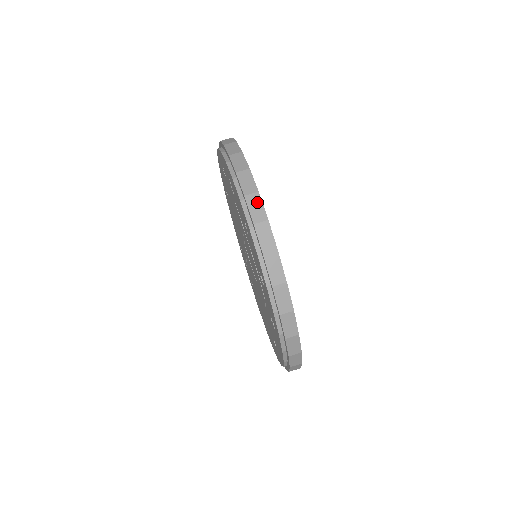
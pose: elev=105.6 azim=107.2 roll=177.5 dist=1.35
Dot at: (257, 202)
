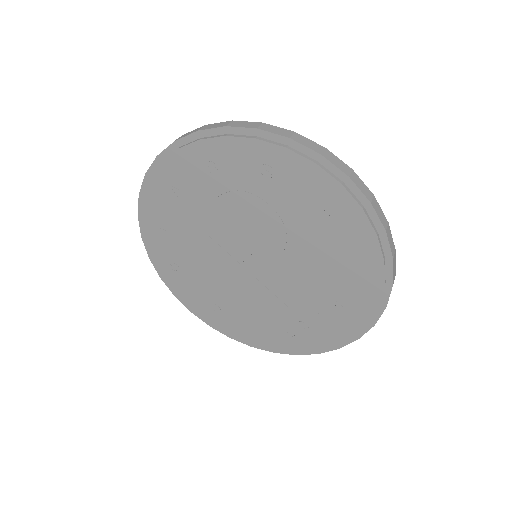
Dot at: occluded
